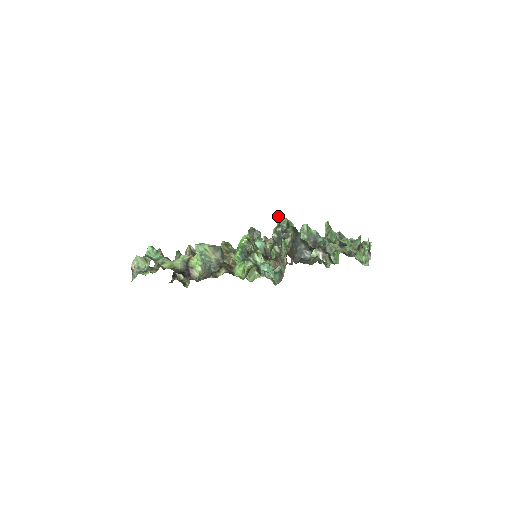
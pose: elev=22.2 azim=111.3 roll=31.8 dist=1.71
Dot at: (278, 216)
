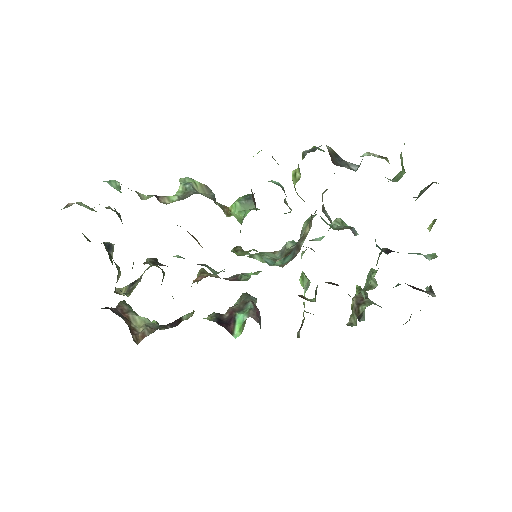
Dot at: (313, 147)
